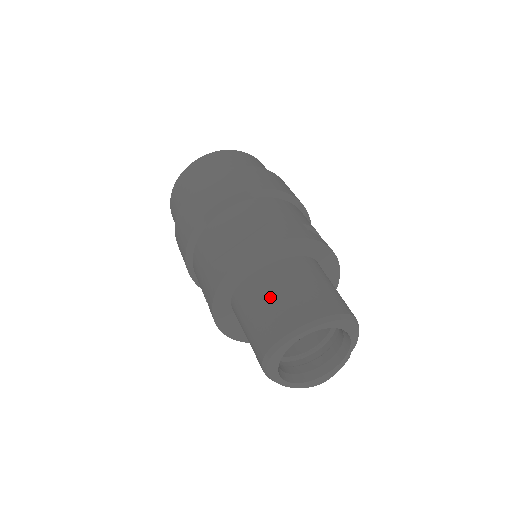
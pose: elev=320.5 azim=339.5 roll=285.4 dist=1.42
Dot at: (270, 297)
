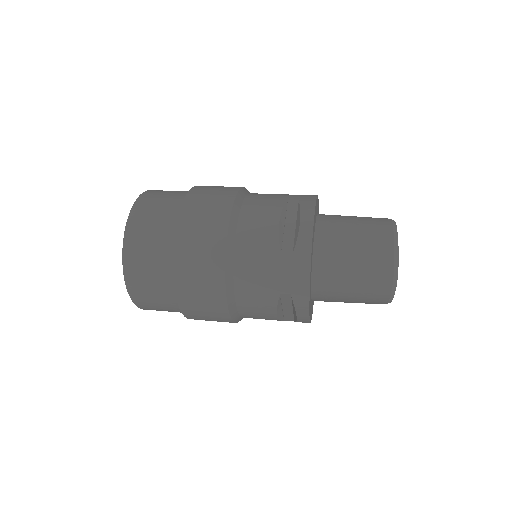
Dot at: (350, 240)
